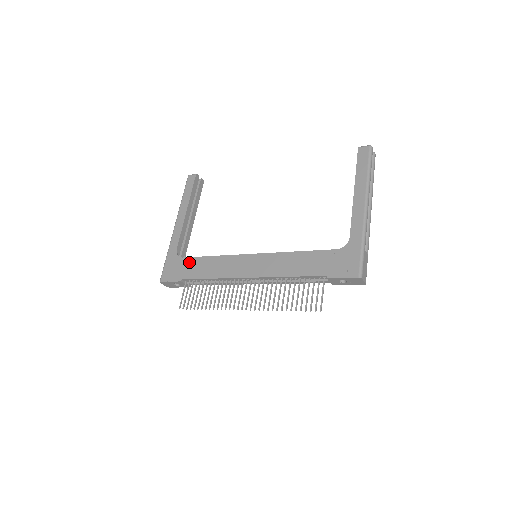
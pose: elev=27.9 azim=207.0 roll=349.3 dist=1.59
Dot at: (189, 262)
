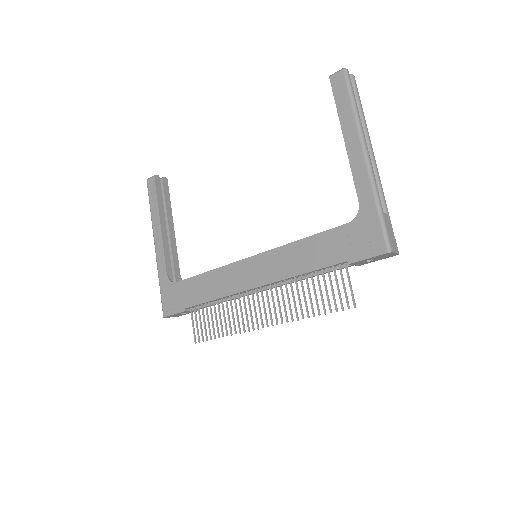
Dot at: (185, 286)
